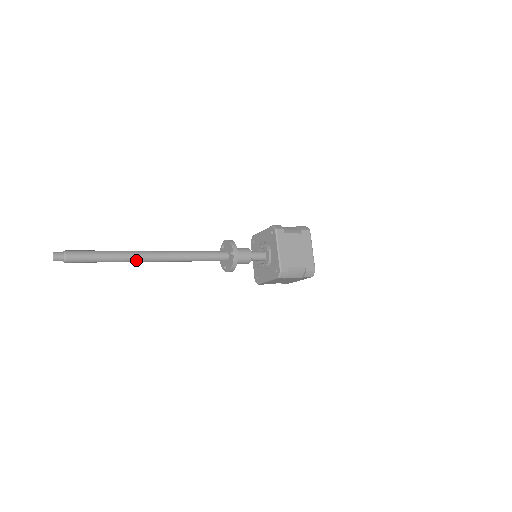
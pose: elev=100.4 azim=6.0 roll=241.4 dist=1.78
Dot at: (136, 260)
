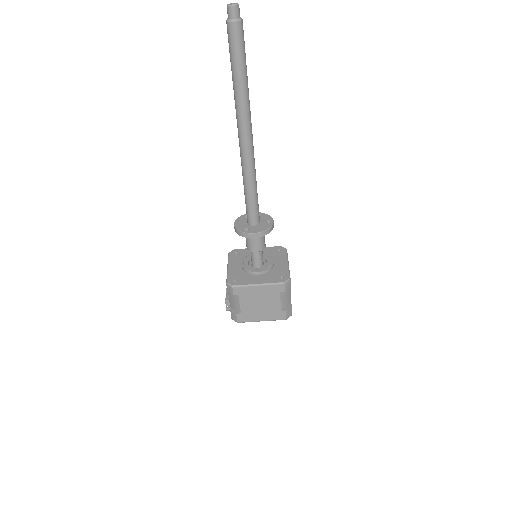
Dot at: (247, 114)
